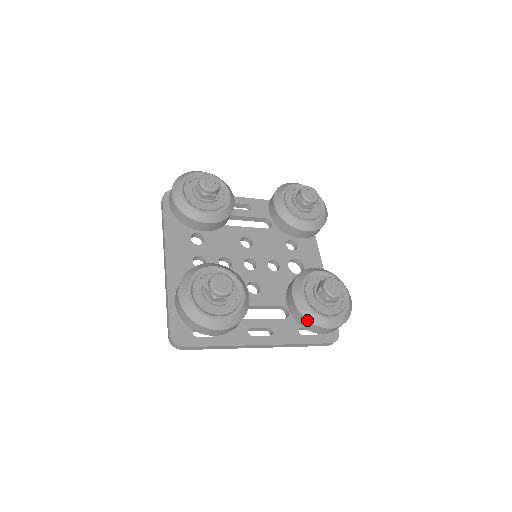
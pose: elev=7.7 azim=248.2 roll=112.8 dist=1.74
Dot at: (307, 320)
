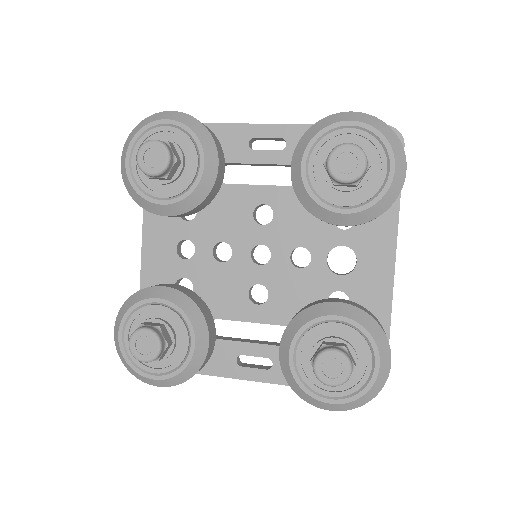
Dot at: (294, 391)
